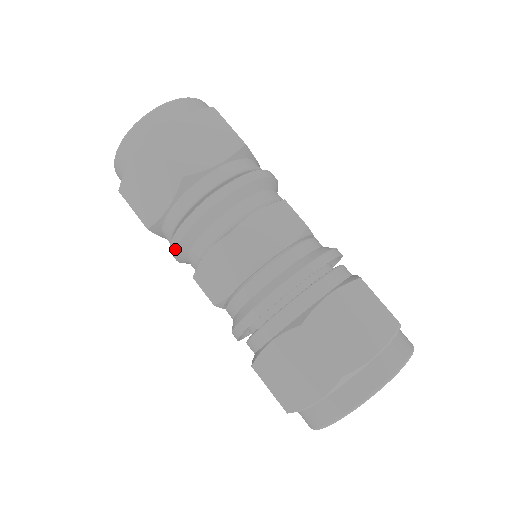
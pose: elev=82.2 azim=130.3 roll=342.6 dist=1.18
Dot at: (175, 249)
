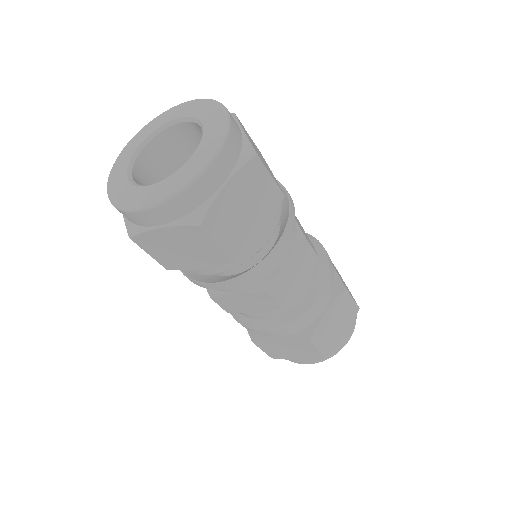
Dot at: occluded
